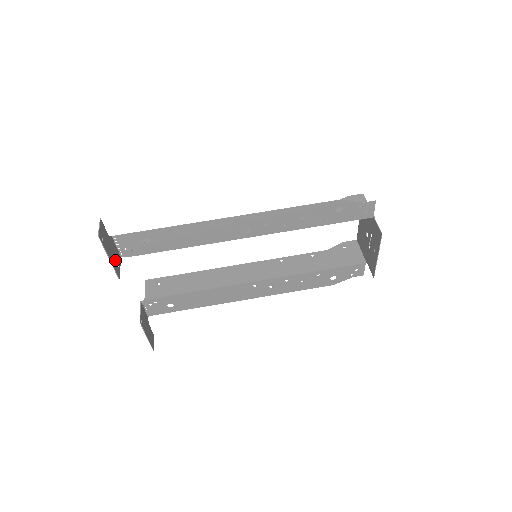
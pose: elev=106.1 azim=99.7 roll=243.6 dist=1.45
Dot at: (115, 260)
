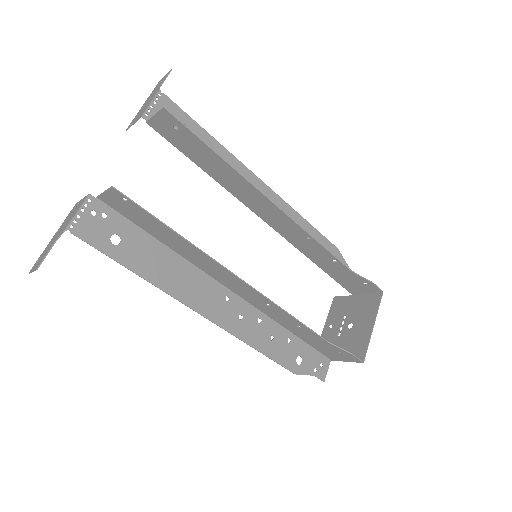
Dot at: (70, 217)
